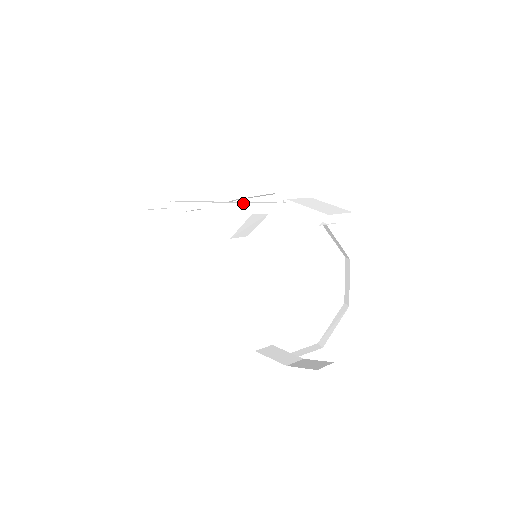
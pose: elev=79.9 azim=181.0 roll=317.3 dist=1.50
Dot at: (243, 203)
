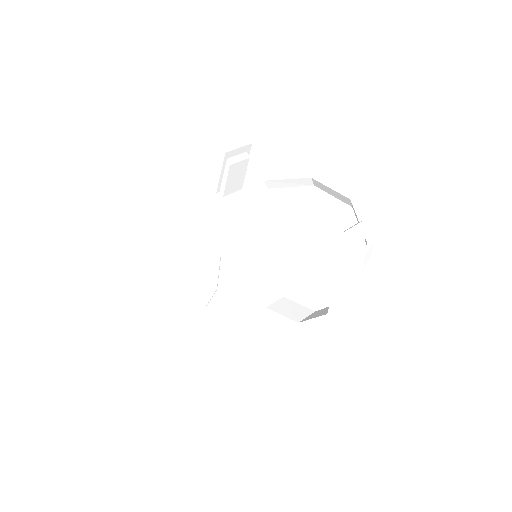
Dot at: (211, 237)
